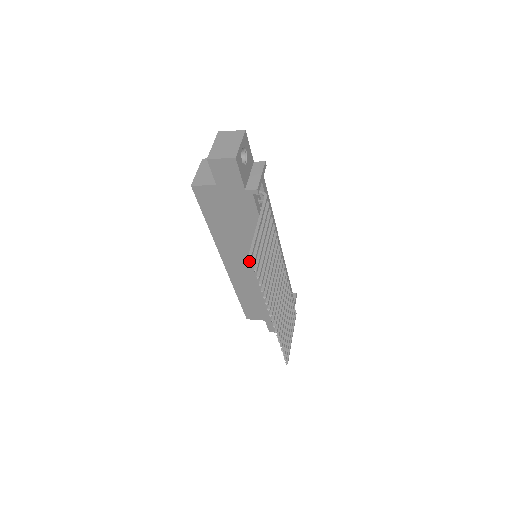
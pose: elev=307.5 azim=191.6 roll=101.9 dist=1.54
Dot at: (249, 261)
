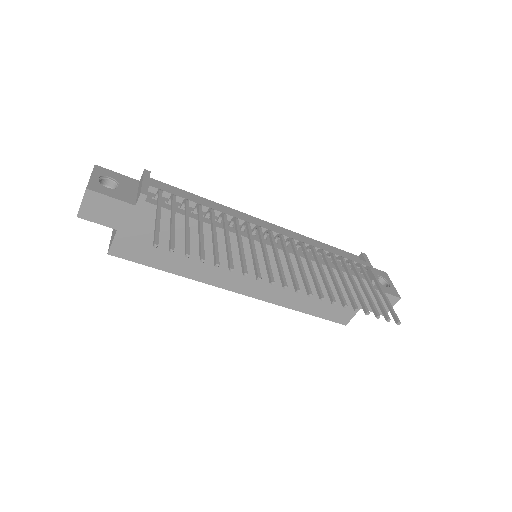
Dot at: (248, 266)
